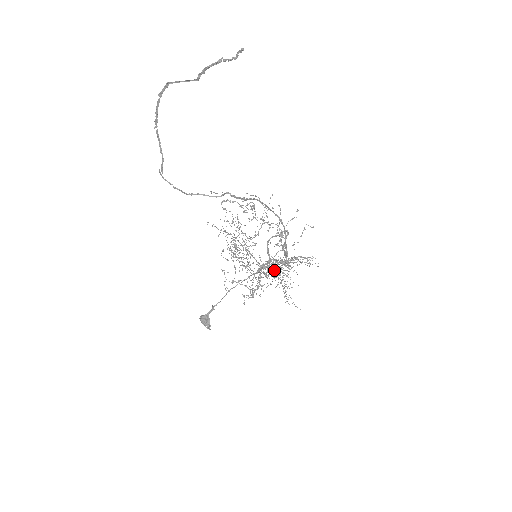
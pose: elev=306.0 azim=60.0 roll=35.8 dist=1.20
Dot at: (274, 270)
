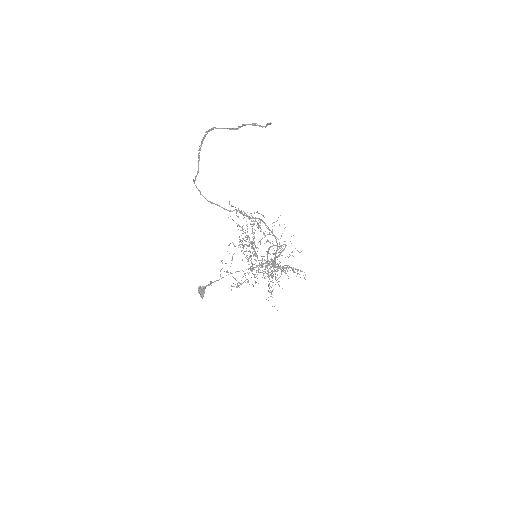
Dot at: (268, 271)
